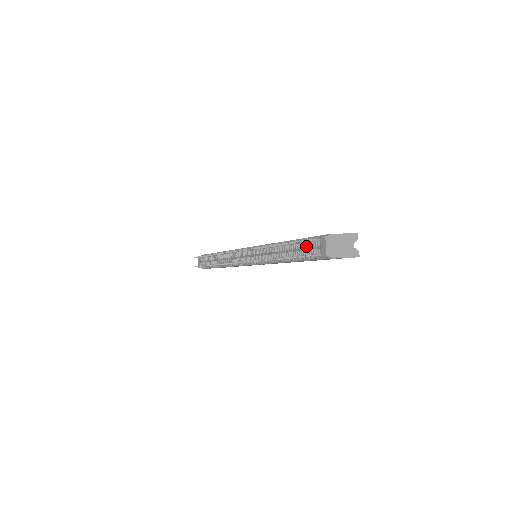
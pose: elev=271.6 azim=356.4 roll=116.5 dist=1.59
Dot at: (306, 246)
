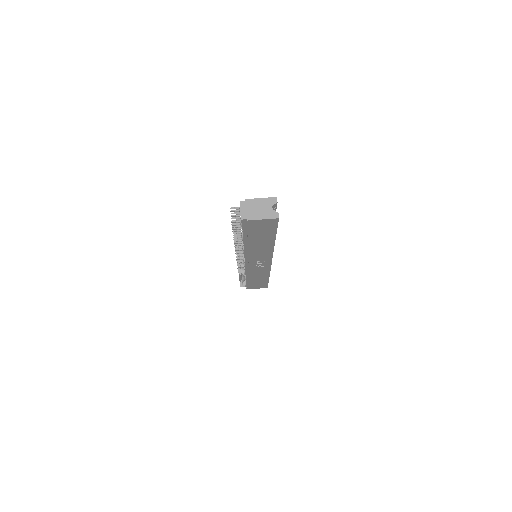
Dot at: occluded
